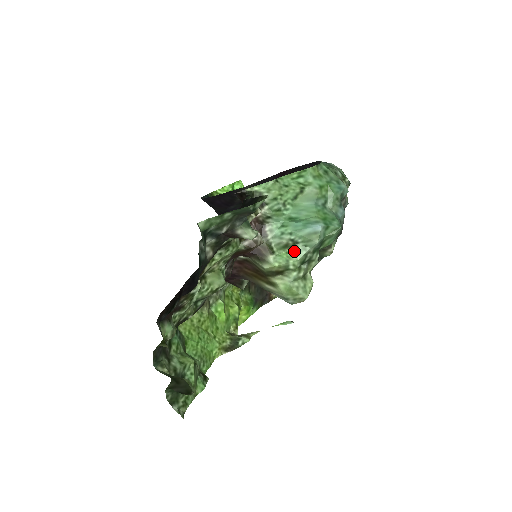
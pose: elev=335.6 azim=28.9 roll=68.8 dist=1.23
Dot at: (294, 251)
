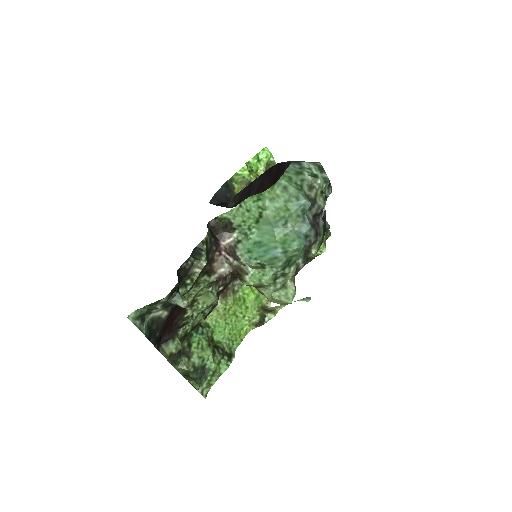
Dot at: (264, 271)
